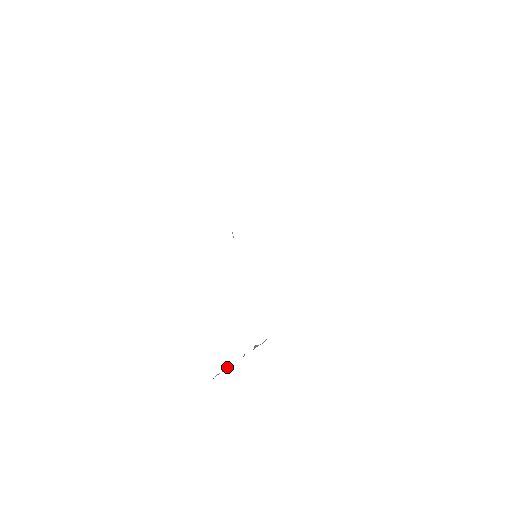
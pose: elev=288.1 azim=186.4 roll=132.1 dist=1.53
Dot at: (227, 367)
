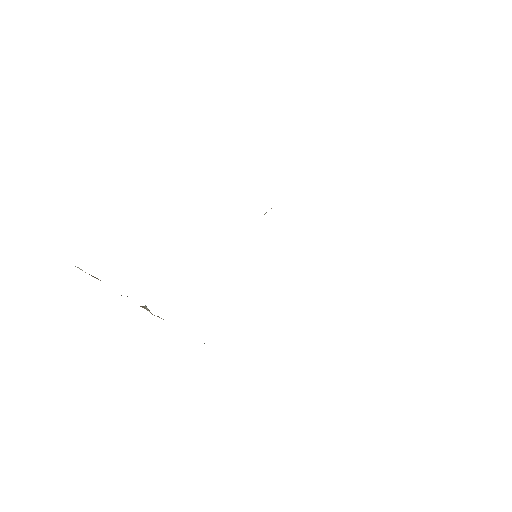
Dot at: occluded
